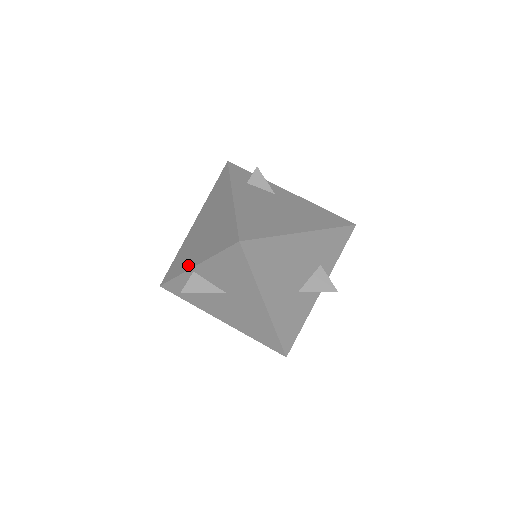
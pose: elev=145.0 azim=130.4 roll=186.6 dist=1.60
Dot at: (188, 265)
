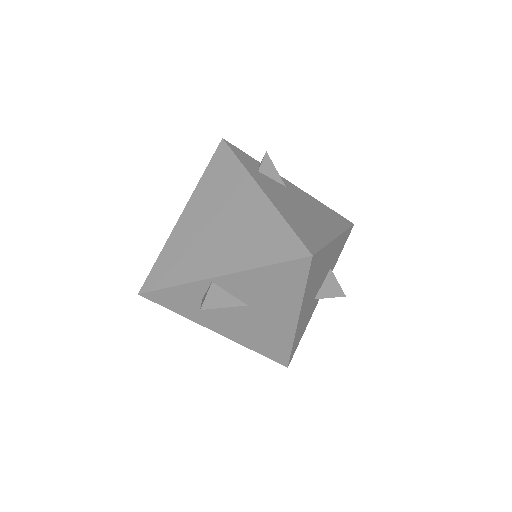
Dot at: (201, 273)
